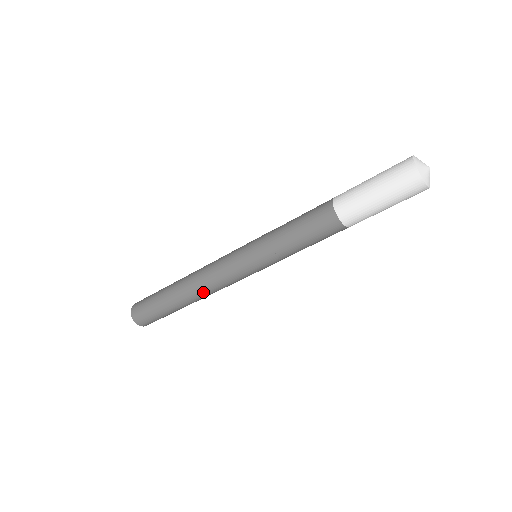
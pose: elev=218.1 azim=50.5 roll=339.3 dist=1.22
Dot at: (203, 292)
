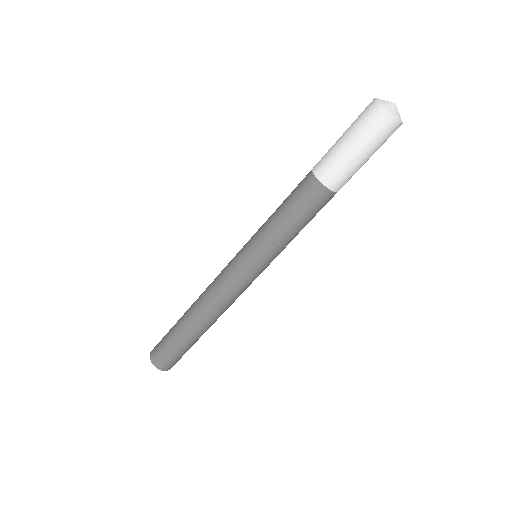
Dot at: (222, 313)
